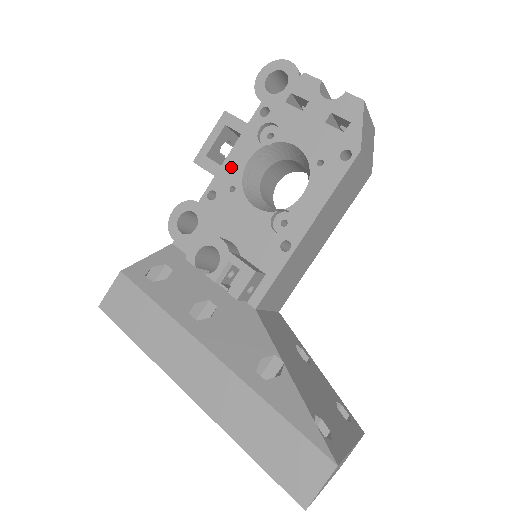
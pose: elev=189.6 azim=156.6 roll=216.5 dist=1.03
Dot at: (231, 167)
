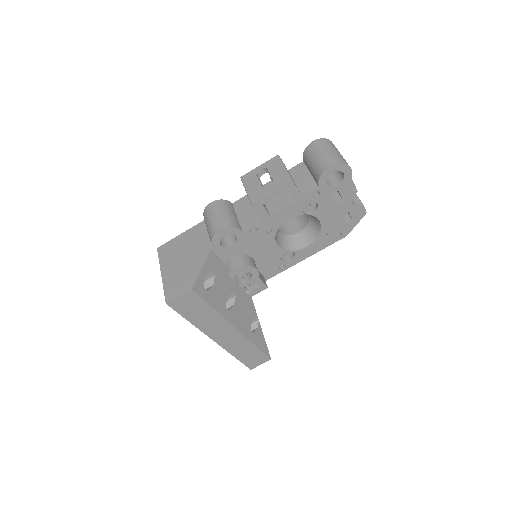
Dot at: (276, 219)
